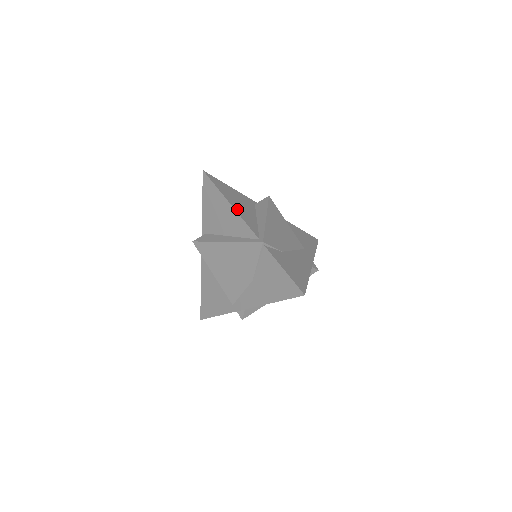
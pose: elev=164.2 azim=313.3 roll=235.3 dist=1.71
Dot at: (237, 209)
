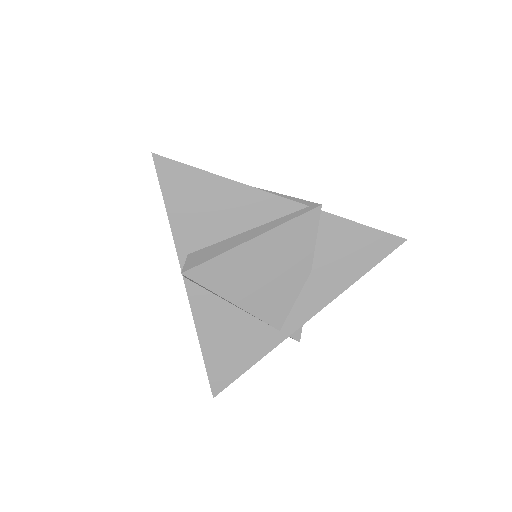
Dot at: (243, 186)
